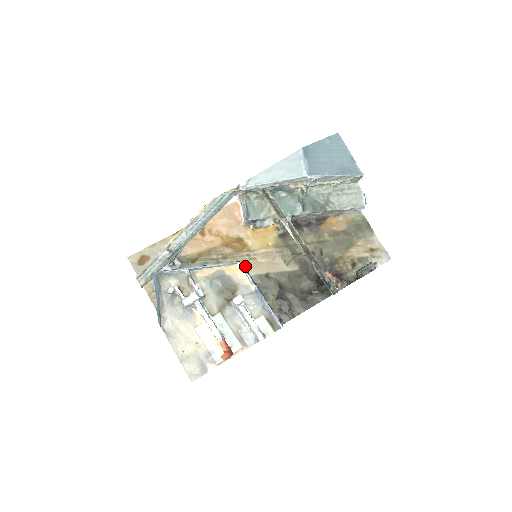
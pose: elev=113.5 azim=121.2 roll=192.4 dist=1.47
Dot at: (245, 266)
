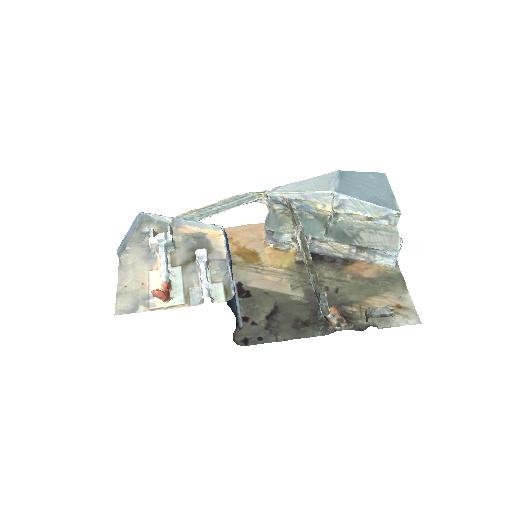
Dot at: (248, 276)
